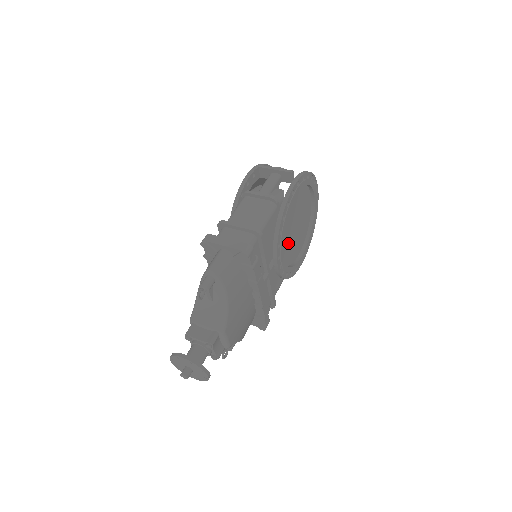
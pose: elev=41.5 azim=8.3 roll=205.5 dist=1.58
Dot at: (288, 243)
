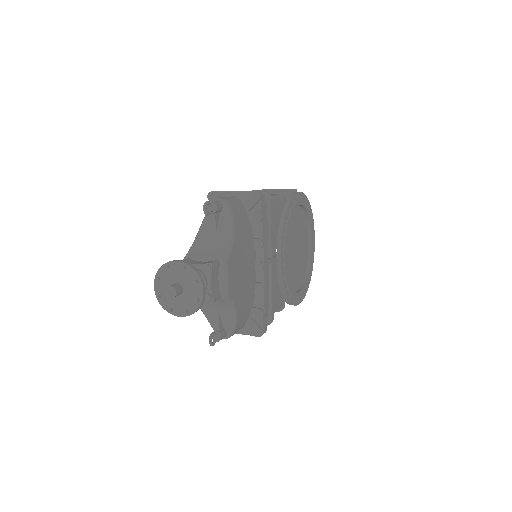
Dot at: (289, 256)
